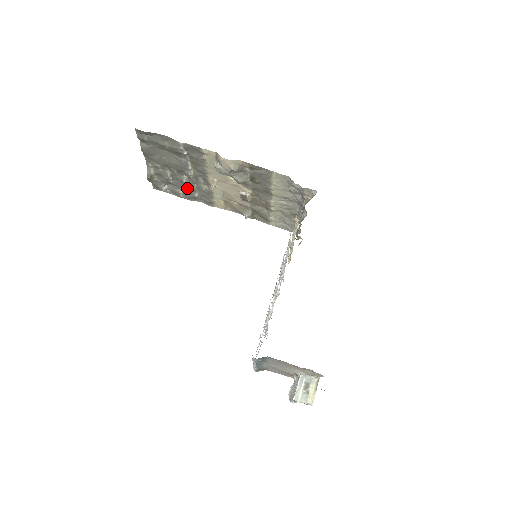
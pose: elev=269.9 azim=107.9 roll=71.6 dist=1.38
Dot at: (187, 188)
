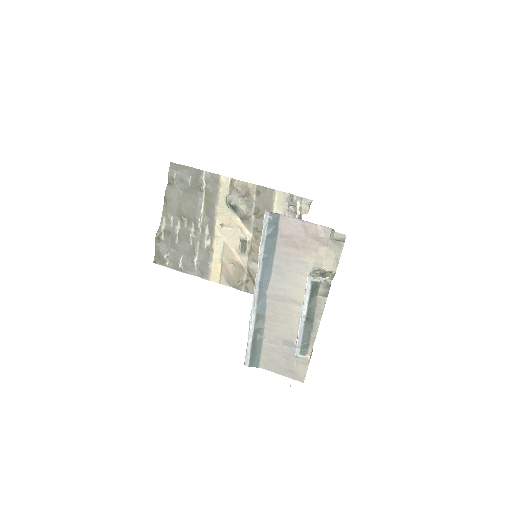
Dot at: (189, 251)
